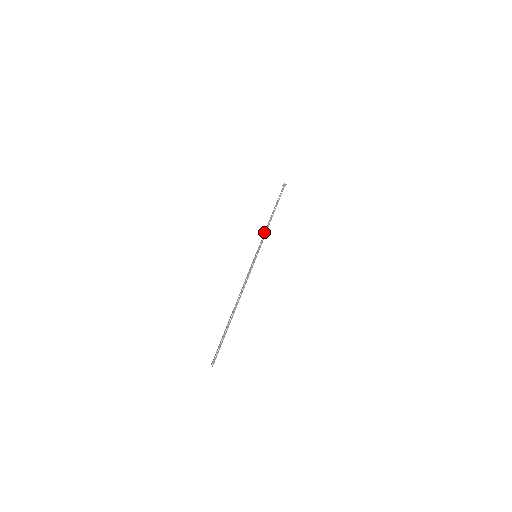
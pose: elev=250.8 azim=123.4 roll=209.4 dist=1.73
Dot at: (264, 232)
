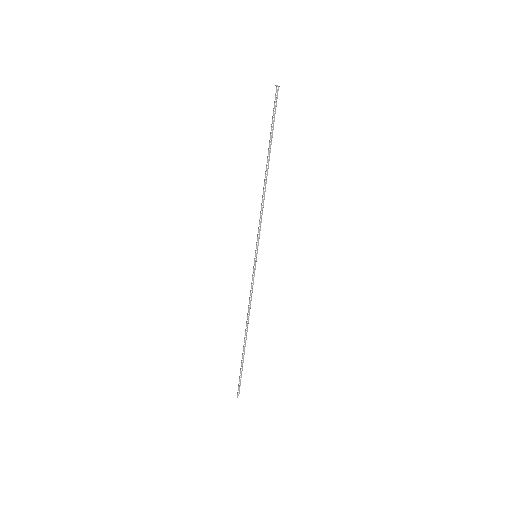
Dot at: occluded
